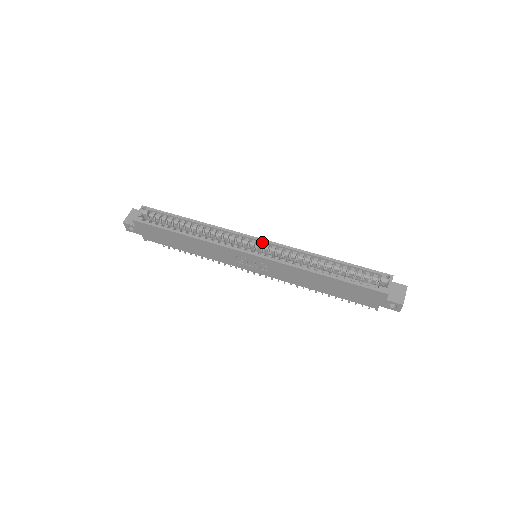
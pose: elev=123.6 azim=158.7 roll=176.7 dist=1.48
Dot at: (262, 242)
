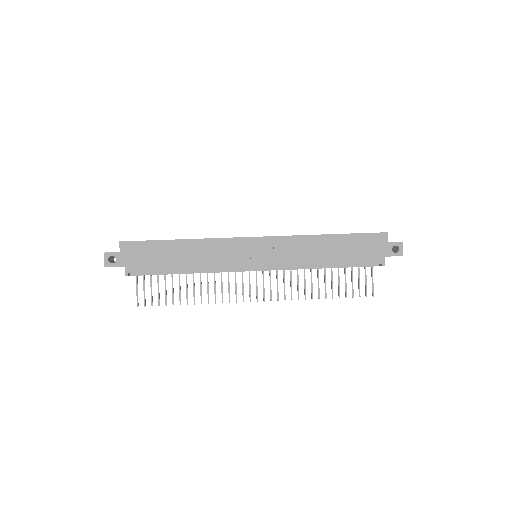
Dot at: occluded
